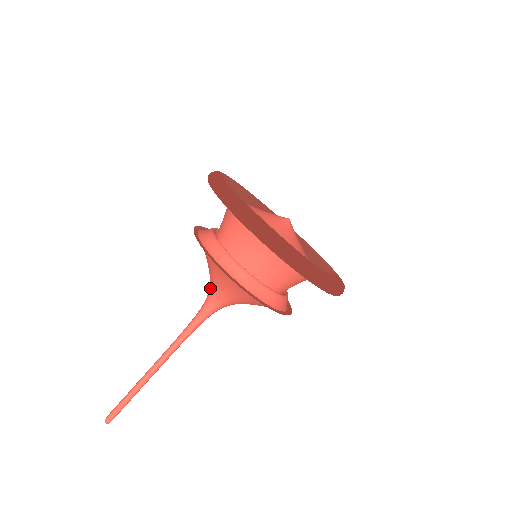
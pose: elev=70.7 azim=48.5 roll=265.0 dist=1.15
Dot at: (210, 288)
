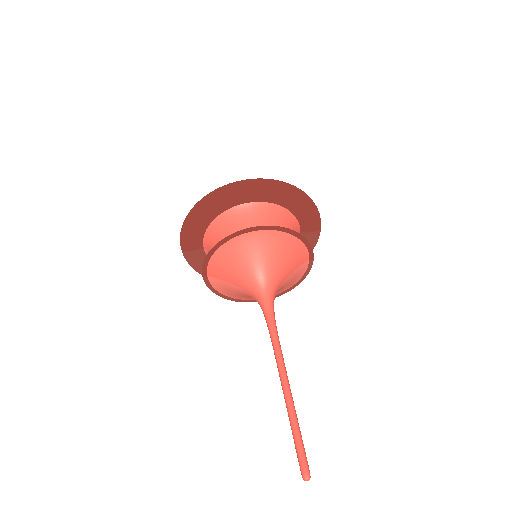
Dot at: (251, 290)
